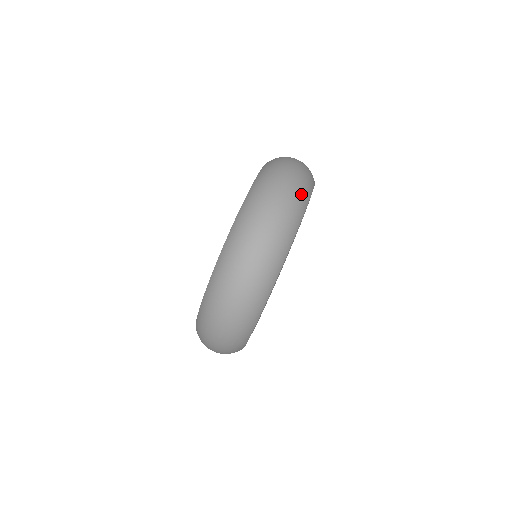
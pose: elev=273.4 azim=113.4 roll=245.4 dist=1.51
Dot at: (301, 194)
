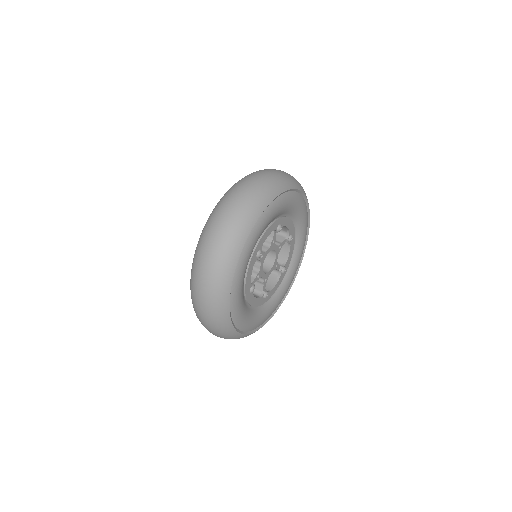
Dot at: occluded
